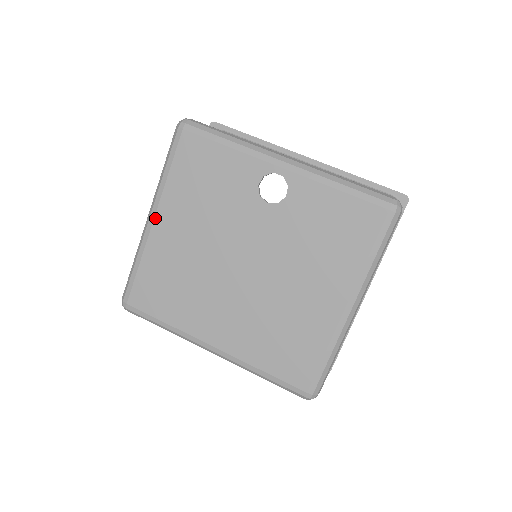
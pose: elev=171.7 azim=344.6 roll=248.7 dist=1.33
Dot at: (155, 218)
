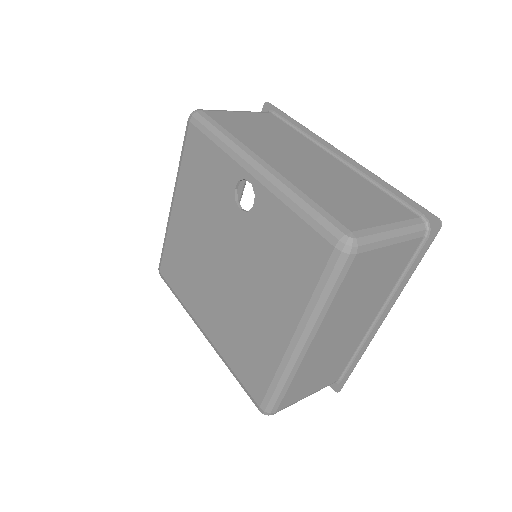
Dot at: (174, 203)
